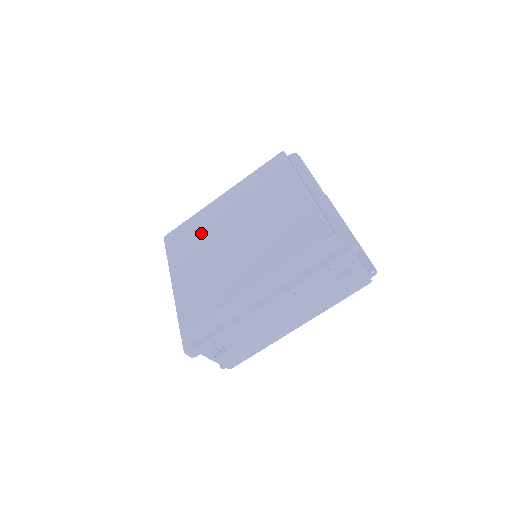
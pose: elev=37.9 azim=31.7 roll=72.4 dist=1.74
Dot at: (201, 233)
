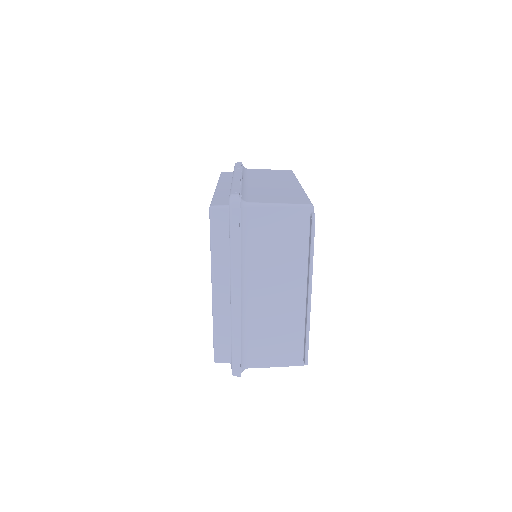
Dot at: occluded
